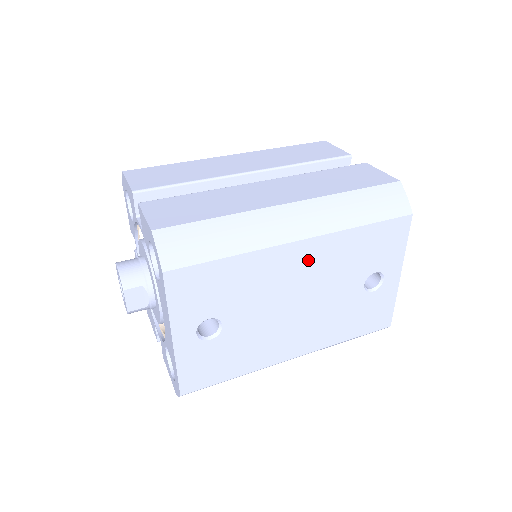
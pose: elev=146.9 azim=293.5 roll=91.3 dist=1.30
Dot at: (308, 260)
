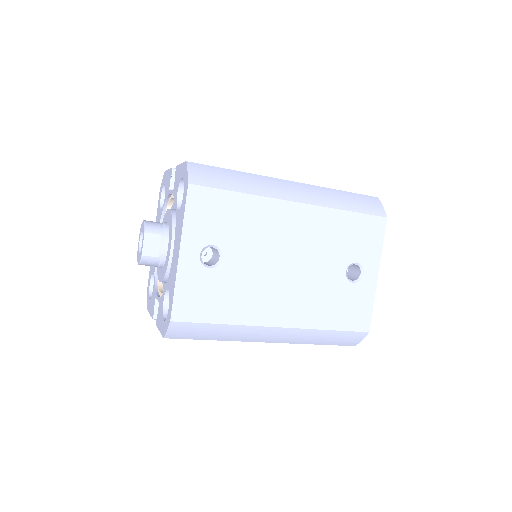
Dot at: (301, 224)
